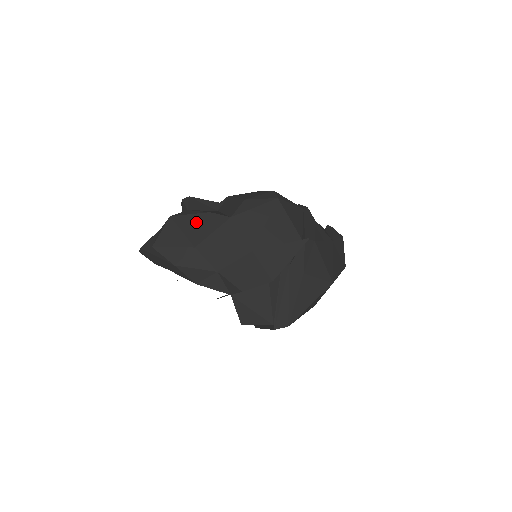
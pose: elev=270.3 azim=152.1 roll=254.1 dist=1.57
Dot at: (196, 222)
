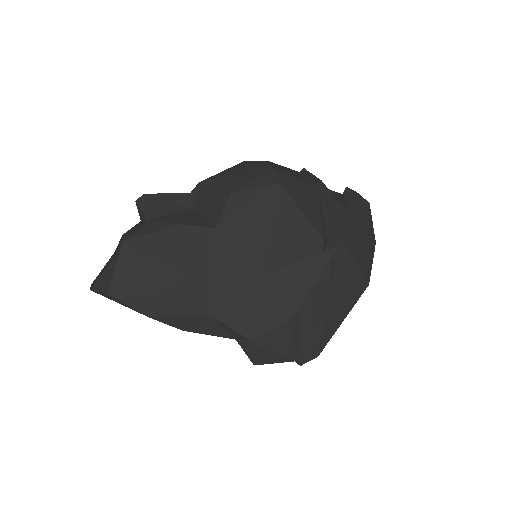
Dot at: (165, 245)
